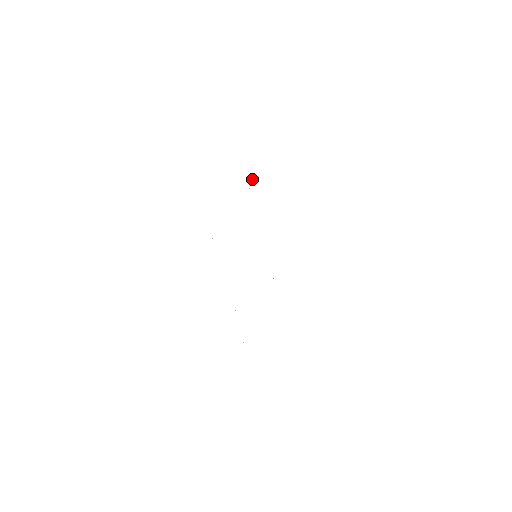
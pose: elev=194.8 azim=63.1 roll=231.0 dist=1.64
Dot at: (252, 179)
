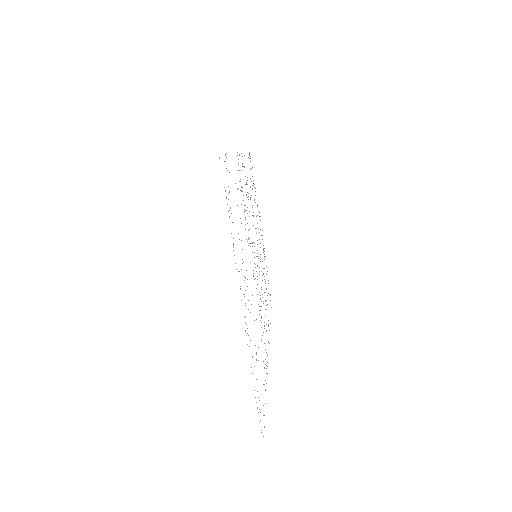
Dot at: occluded
